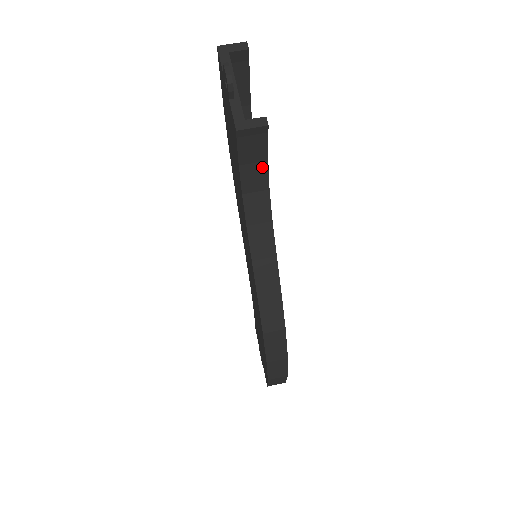
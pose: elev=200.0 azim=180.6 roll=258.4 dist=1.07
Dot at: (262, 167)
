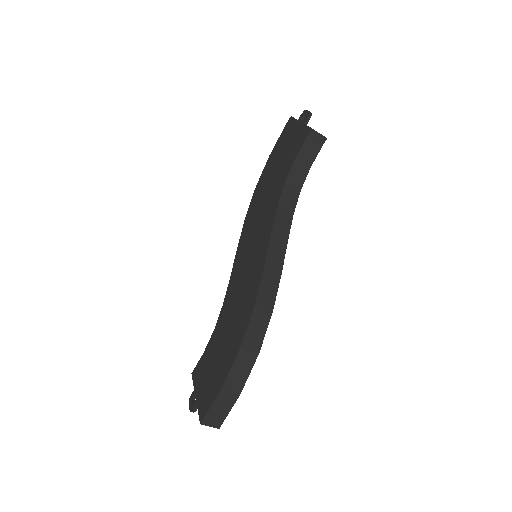
Dot at: (305, 170)
